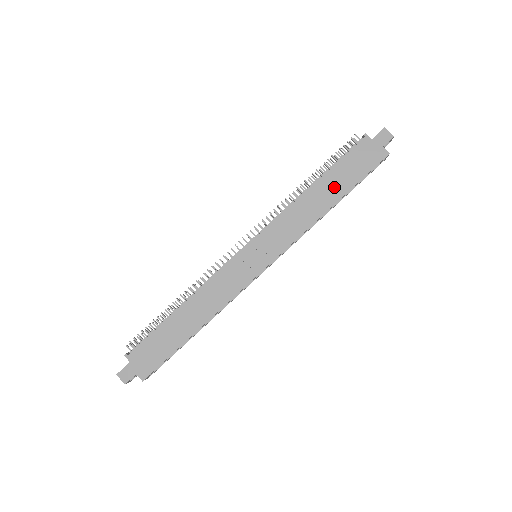
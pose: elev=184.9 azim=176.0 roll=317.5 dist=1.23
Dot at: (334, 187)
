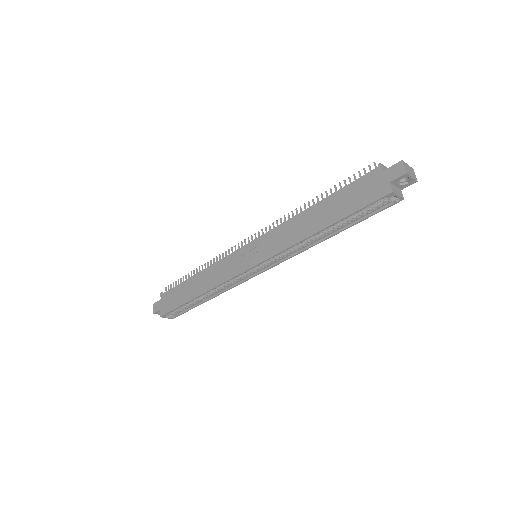
Dot at: (328, 213)
